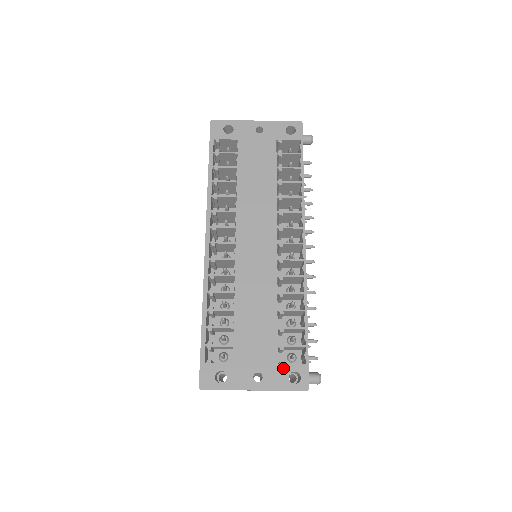
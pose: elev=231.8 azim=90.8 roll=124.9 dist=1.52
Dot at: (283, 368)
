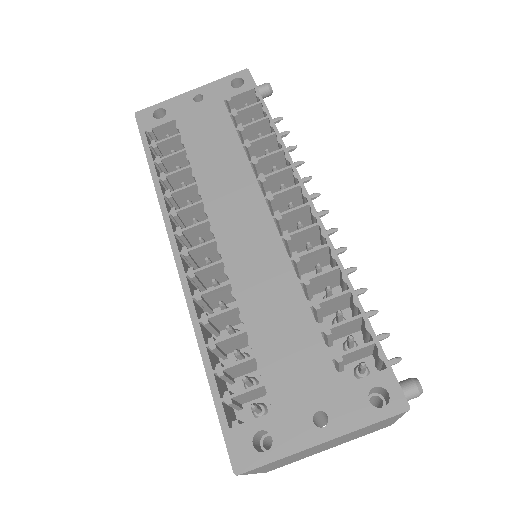
Dot at: (354, 389)
